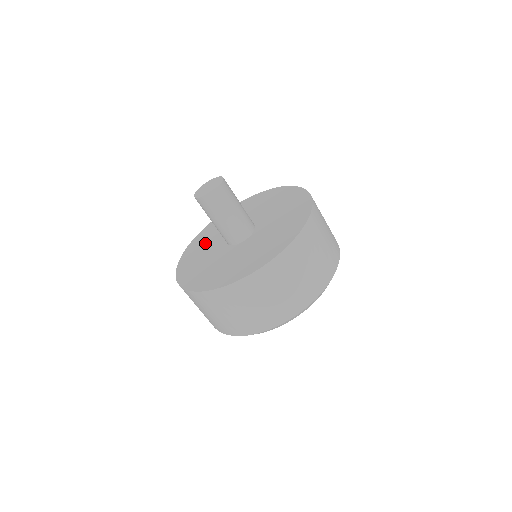
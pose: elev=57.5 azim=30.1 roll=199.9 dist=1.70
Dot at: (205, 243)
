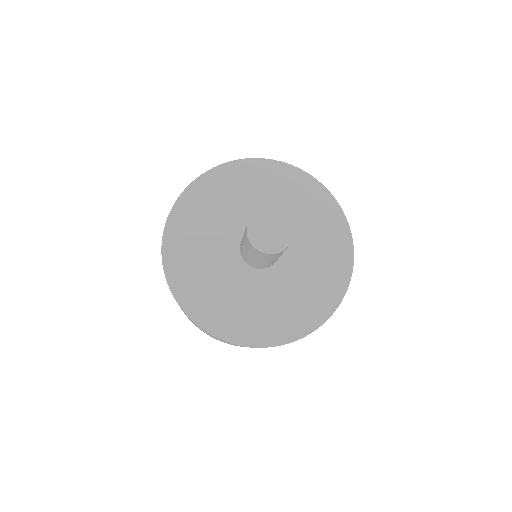
Dot at: (199, 242)
